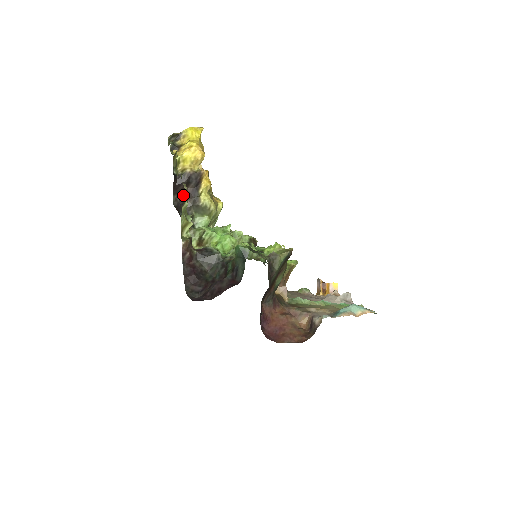
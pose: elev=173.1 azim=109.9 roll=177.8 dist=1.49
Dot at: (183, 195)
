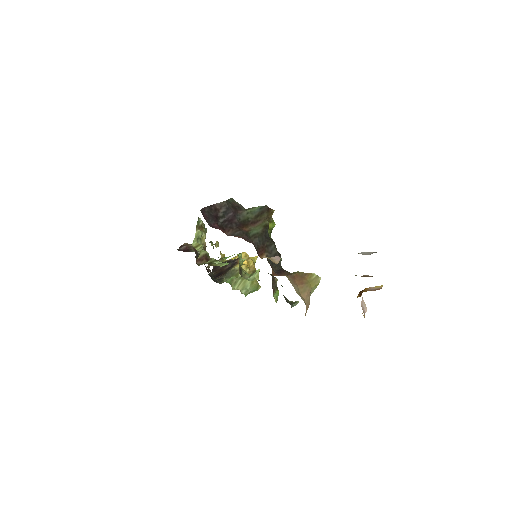
Dot at: (220, 272)
